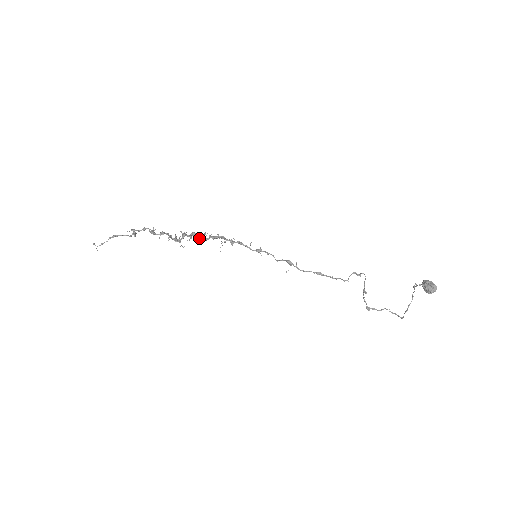
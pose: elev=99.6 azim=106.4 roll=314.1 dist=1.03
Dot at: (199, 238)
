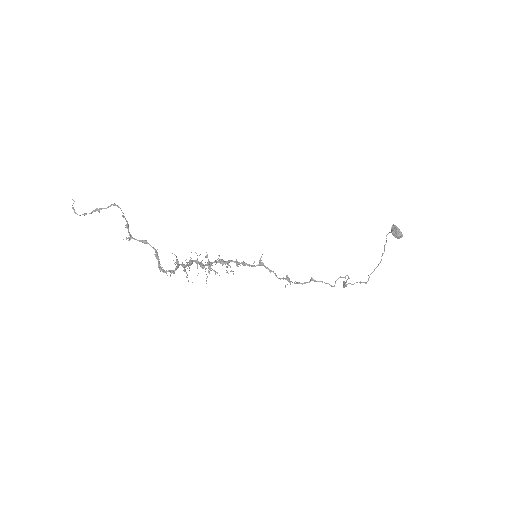
Dot at: (208, 272)
